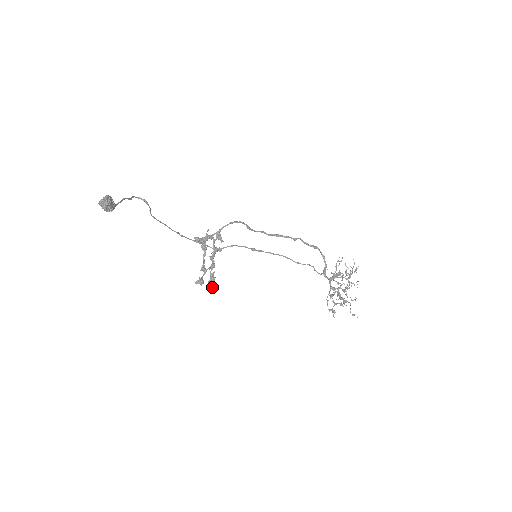
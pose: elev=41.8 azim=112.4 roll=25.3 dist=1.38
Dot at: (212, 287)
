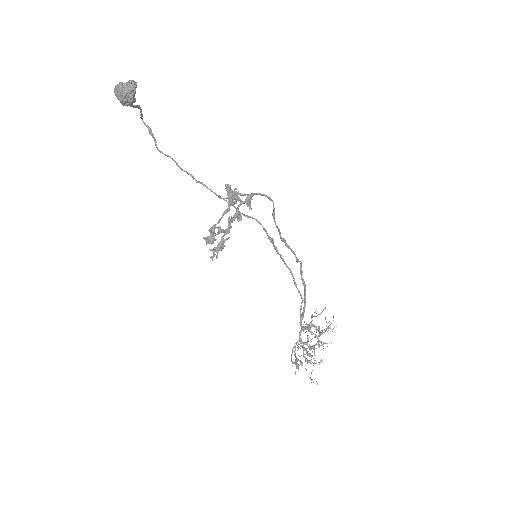
Dot at: (217, 256)
